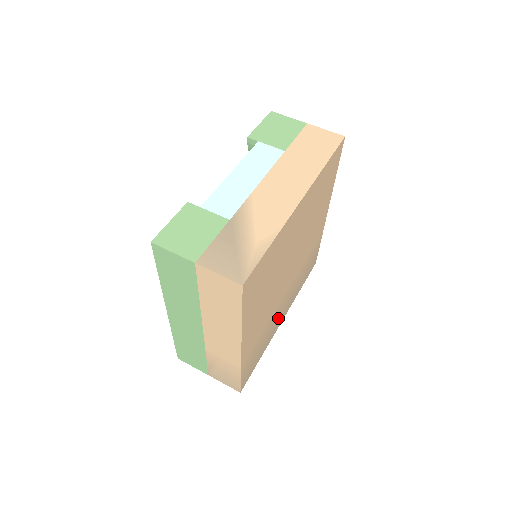
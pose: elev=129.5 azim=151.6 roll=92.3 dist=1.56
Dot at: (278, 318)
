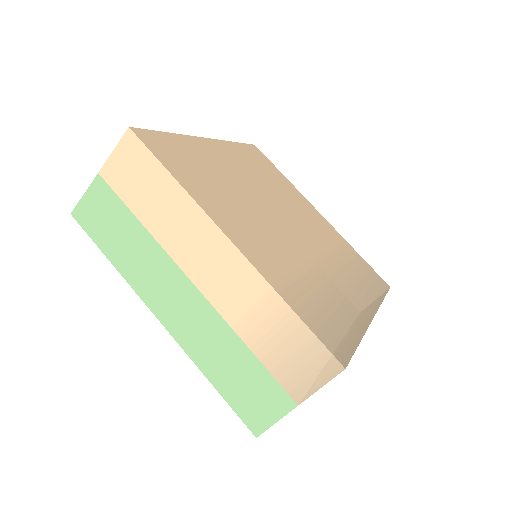
Dot at: (345, 296)
